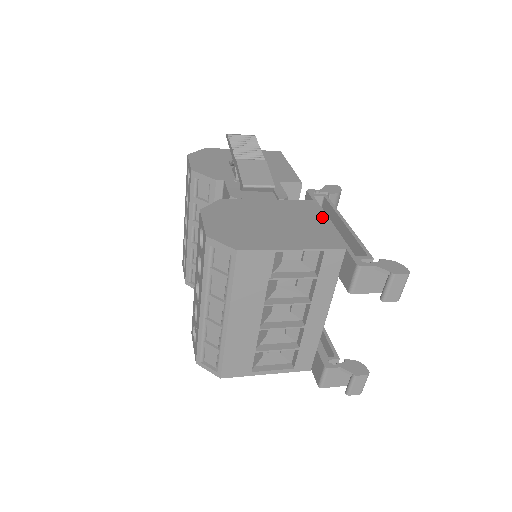
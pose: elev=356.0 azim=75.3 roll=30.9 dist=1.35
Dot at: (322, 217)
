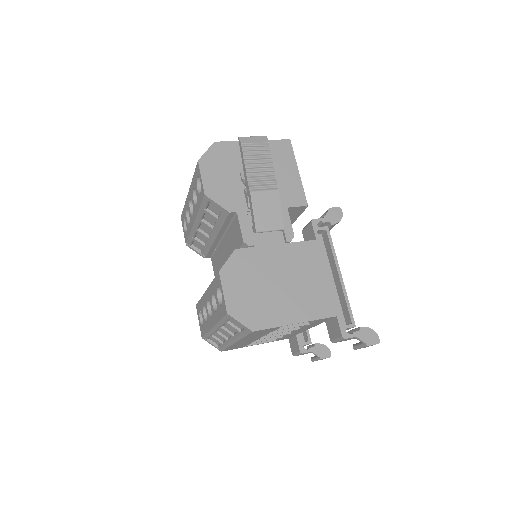
Dot at: (322, 269)
